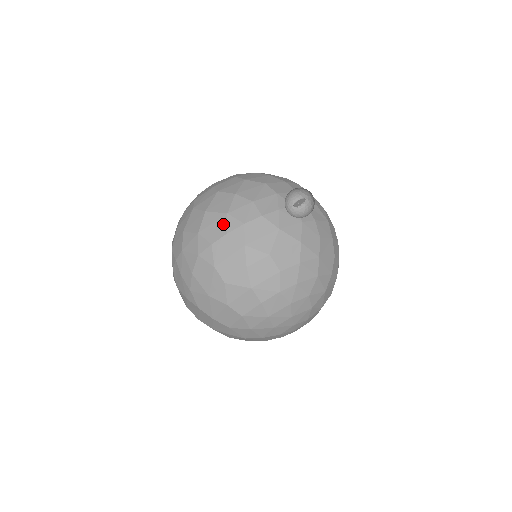
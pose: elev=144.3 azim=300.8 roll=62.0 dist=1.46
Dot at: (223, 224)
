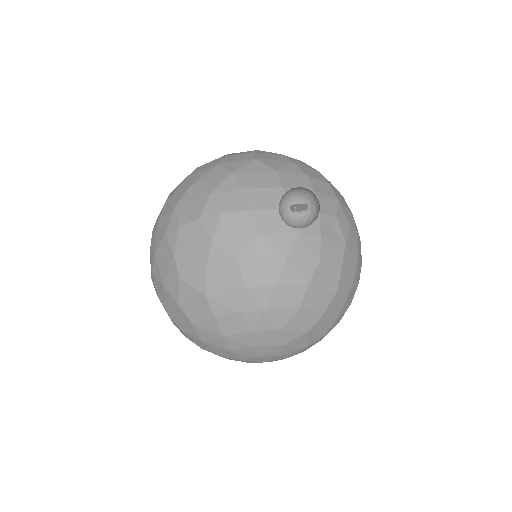
Dot at: (200, 206)
